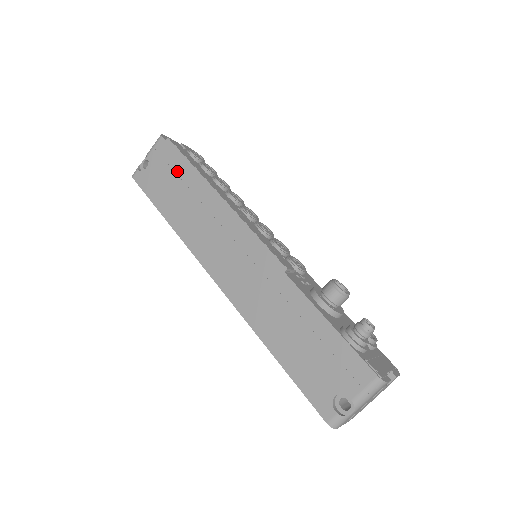
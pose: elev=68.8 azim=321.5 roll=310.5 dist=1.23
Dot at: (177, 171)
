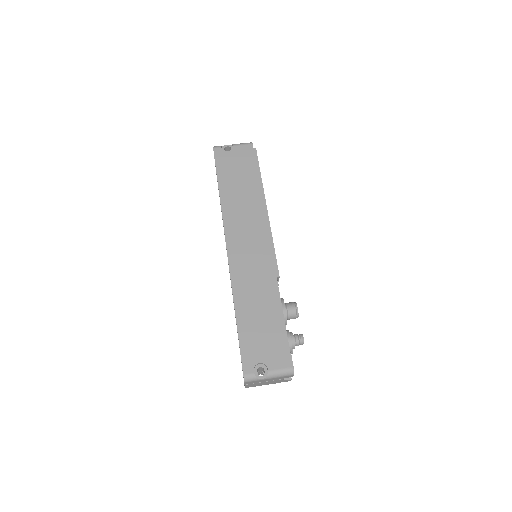
Dot at: (248, 171)
